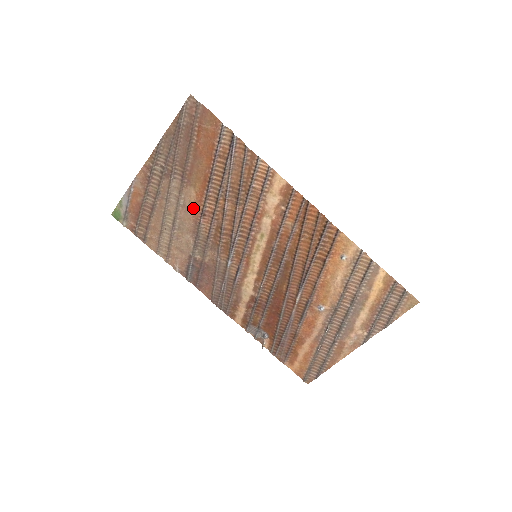
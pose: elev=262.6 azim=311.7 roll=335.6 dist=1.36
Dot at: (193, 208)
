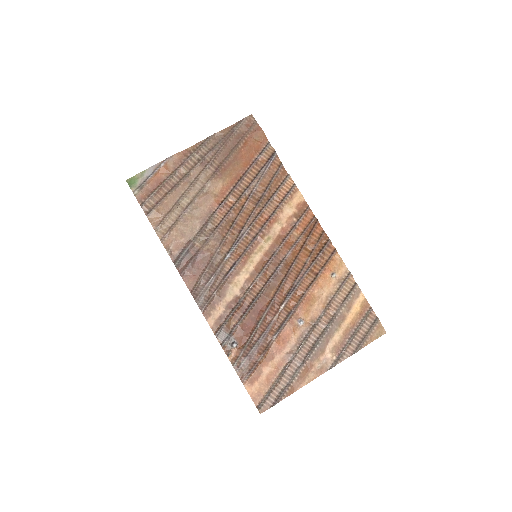
Dot at: (214, 197)
